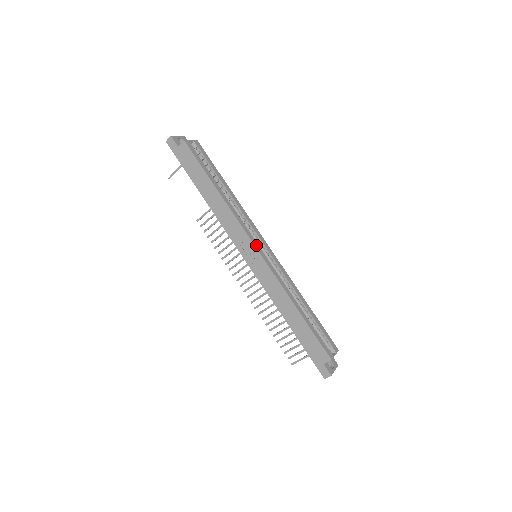
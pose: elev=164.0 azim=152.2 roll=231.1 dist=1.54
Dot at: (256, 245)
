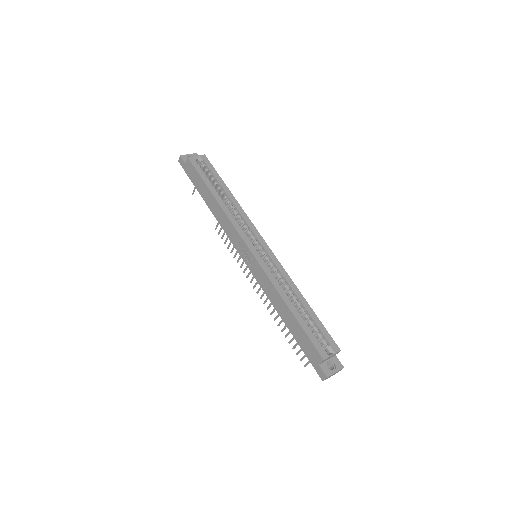
Dot at: (249, 245)
